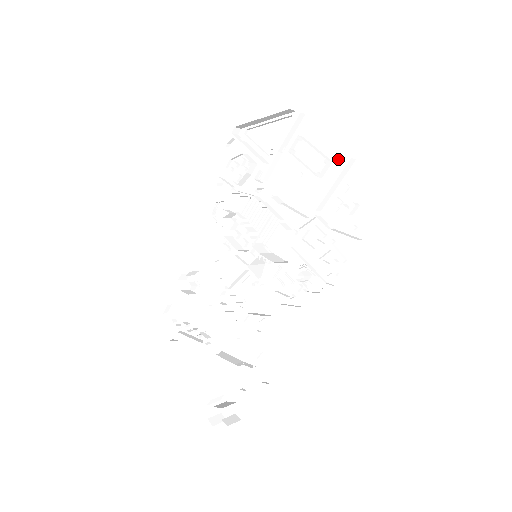
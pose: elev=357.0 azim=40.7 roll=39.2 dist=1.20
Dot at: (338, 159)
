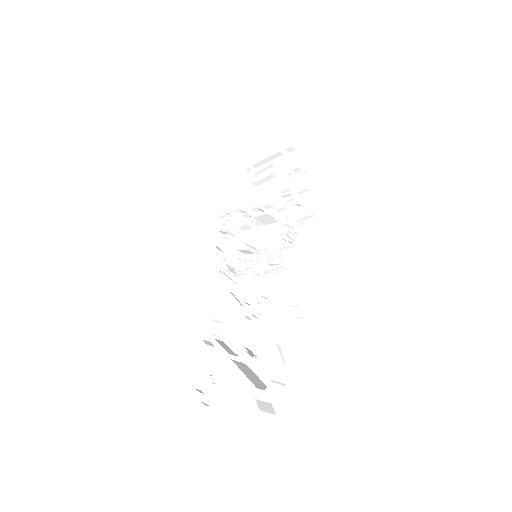
Dot at: (281, 162)
